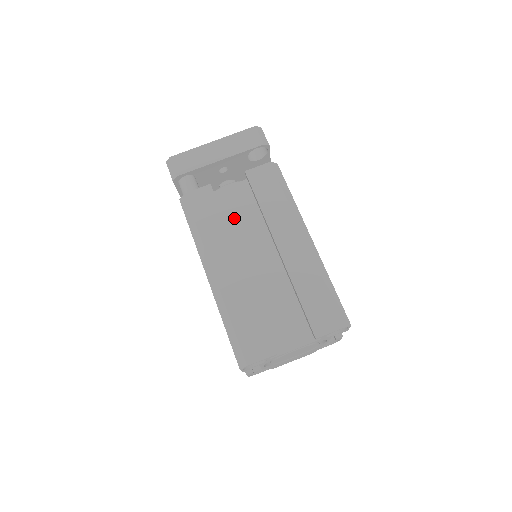
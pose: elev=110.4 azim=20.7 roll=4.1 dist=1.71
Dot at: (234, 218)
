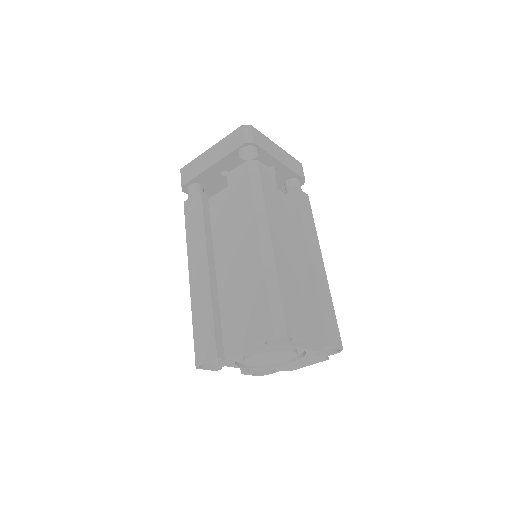
Dot at: (222, 221)
